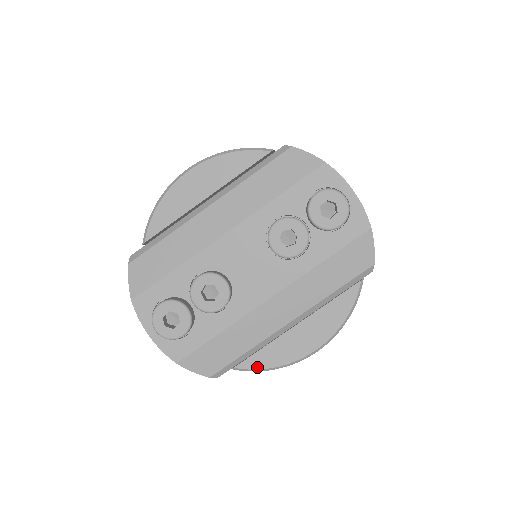
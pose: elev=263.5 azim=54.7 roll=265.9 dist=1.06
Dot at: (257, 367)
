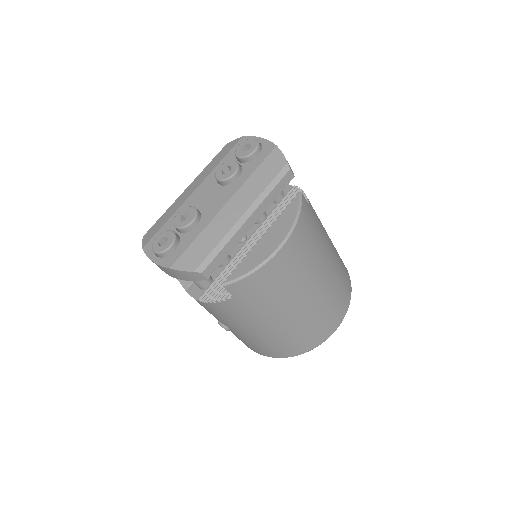
Dot at: (240, 275)
